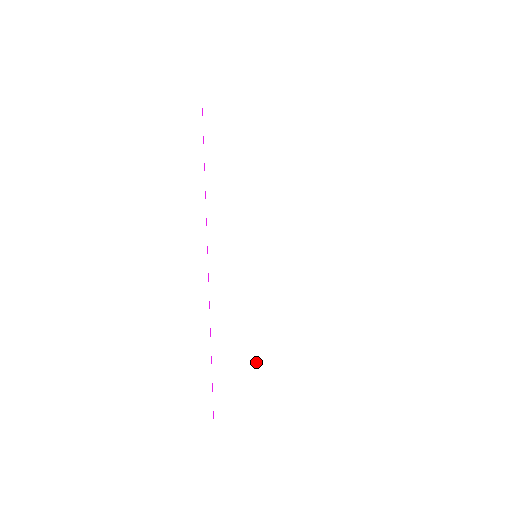
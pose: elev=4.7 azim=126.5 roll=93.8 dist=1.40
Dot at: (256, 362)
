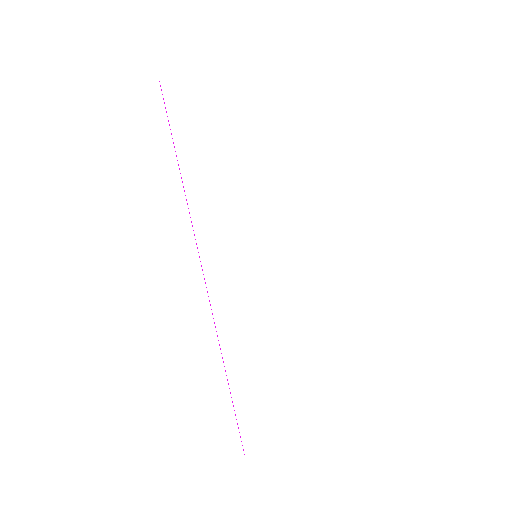
Dot at: (277, 375)
